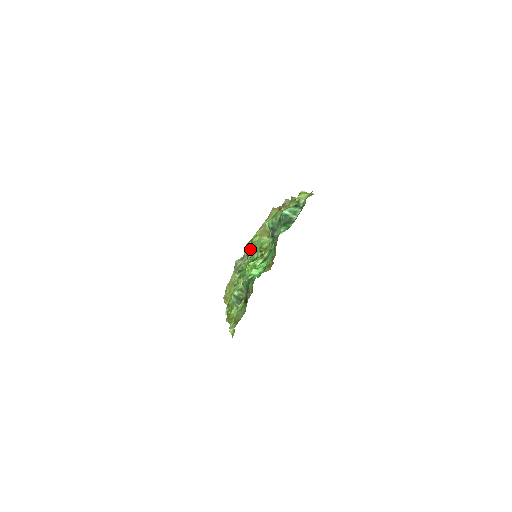
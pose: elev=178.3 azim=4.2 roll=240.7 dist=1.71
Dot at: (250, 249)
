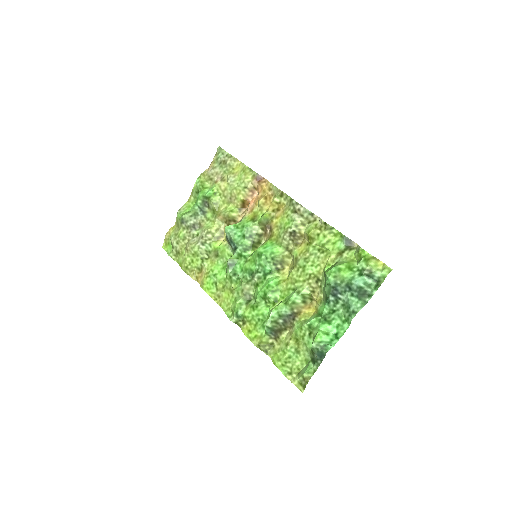
Dot at: (235, 235)
